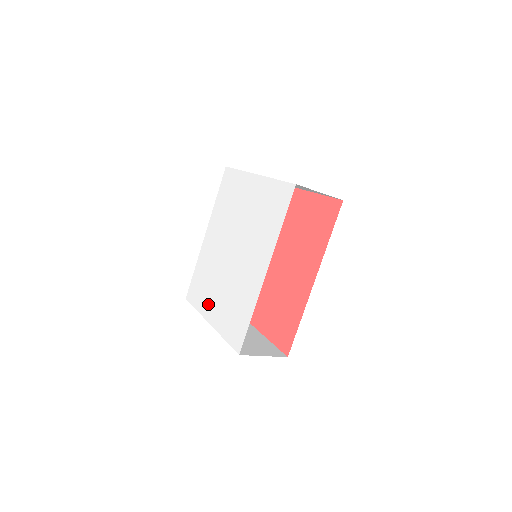
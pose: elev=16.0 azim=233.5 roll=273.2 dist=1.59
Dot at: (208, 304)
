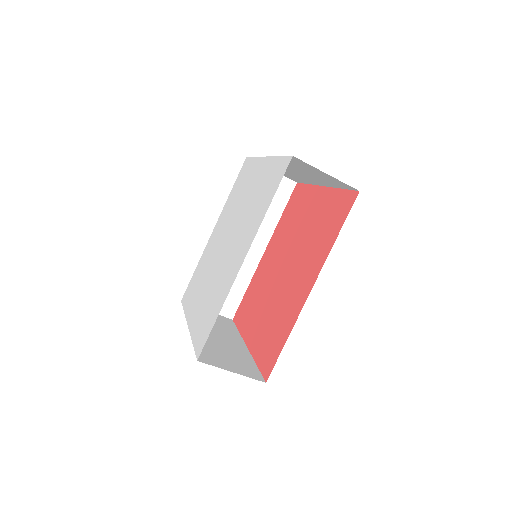
Dot at: (193, 304)
